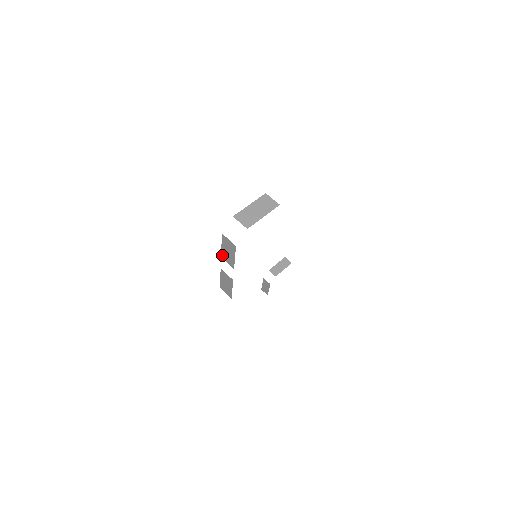
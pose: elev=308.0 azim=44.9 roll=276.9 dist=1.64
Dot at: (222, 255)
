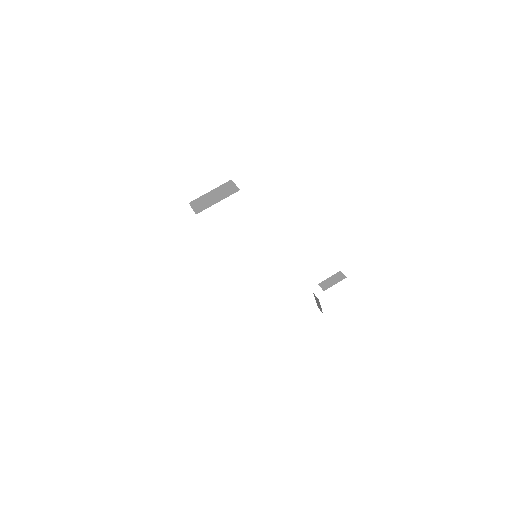
Dot at: occluded
